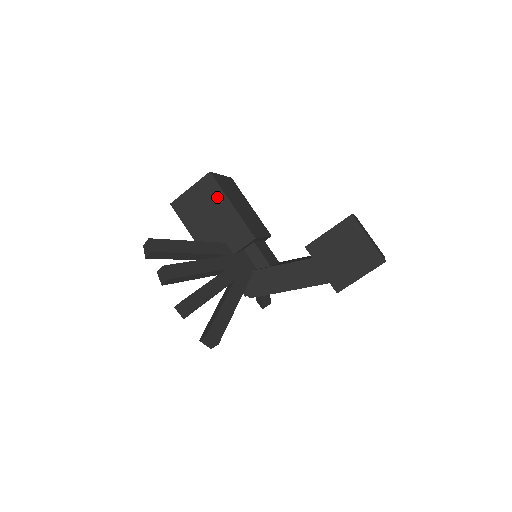
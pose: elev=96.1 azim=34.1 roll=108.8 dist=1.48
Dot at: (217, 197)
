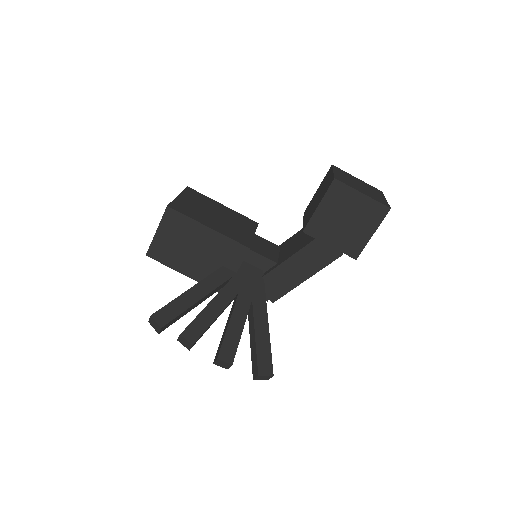
Dot at: (189, 227)
